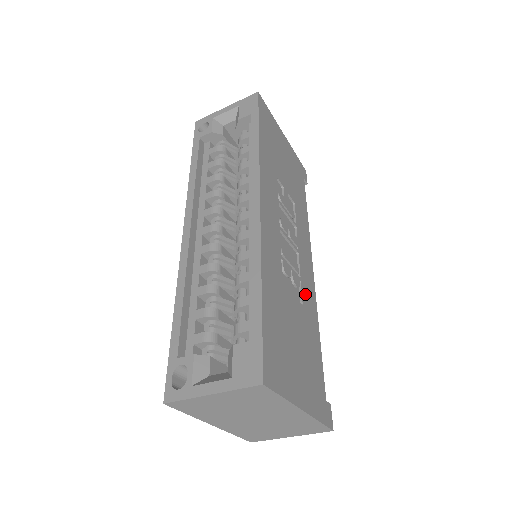
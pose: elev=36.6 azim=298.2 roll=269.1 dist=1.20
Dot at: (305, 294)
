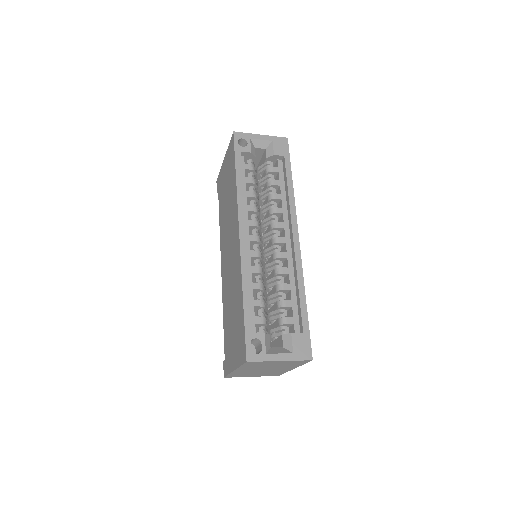
Dot at: occluded
